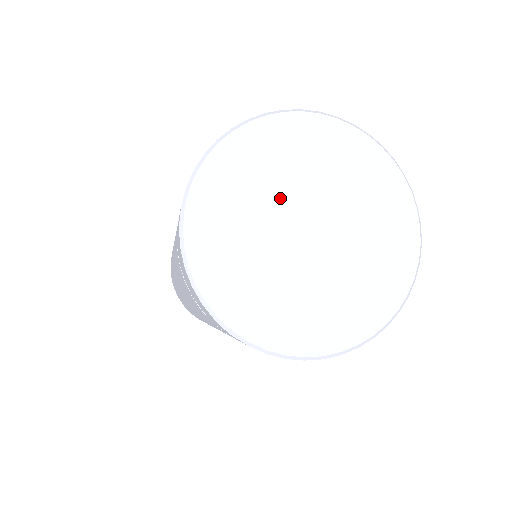
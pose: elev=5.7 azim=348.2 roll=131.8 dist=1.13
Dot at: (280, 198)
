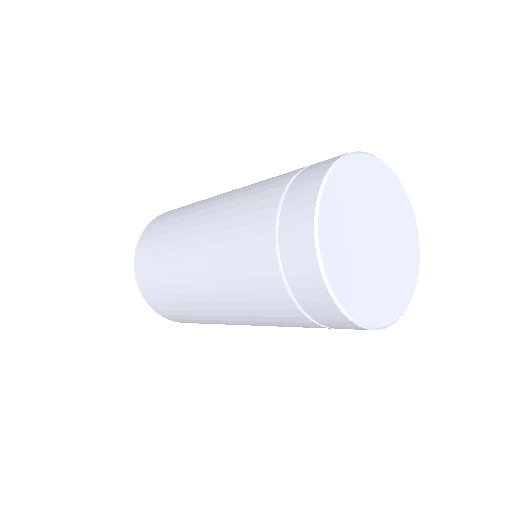
Dot at: (366, 211)
